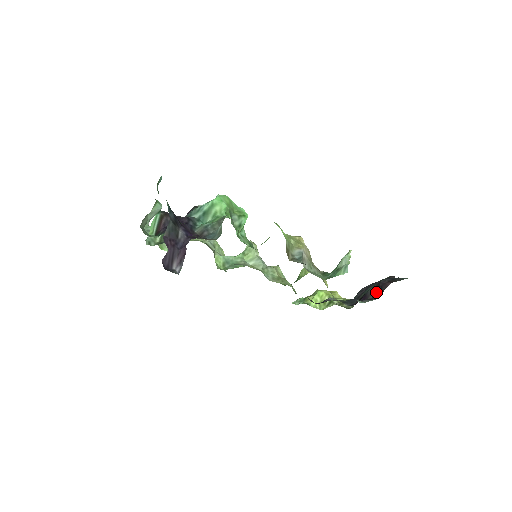
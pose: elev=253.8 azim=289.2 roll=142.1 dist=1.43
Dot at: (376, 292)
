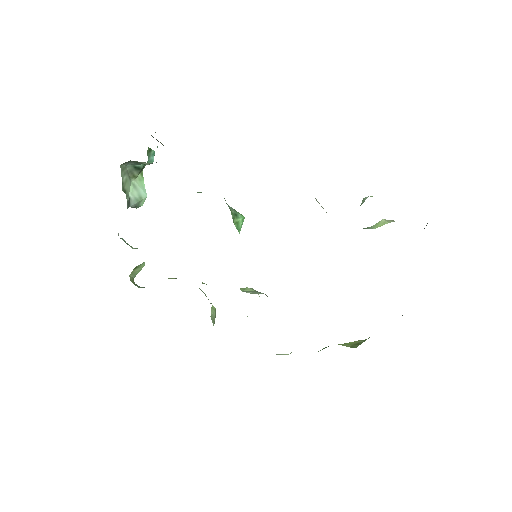
Dot at: occluded
